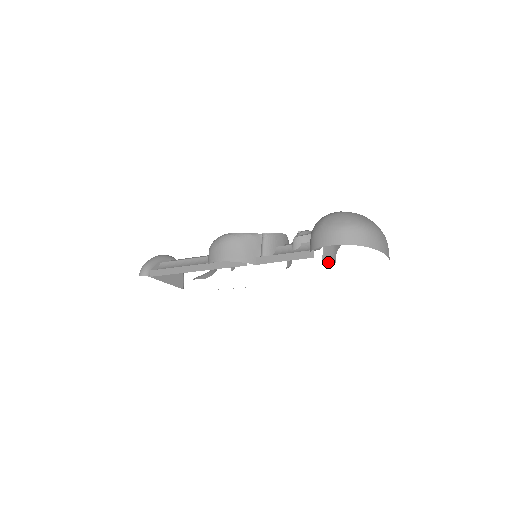
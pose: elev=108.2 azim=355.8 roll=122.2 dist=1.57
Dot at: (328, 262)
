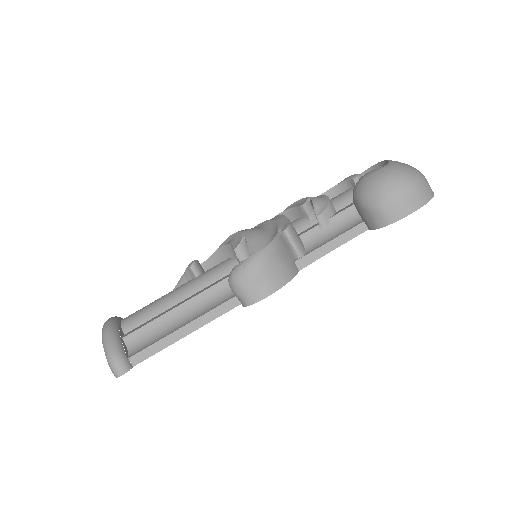
Dot at: occluded
